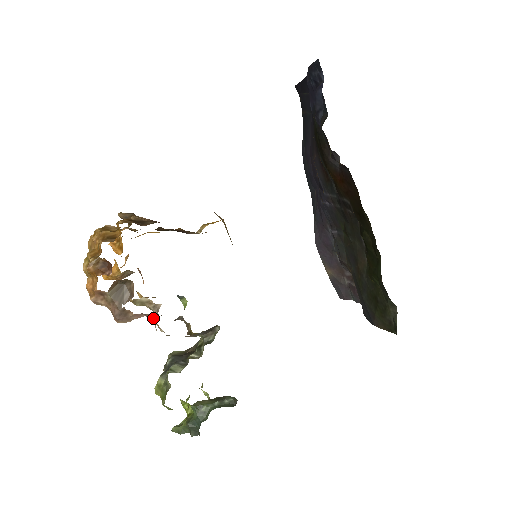
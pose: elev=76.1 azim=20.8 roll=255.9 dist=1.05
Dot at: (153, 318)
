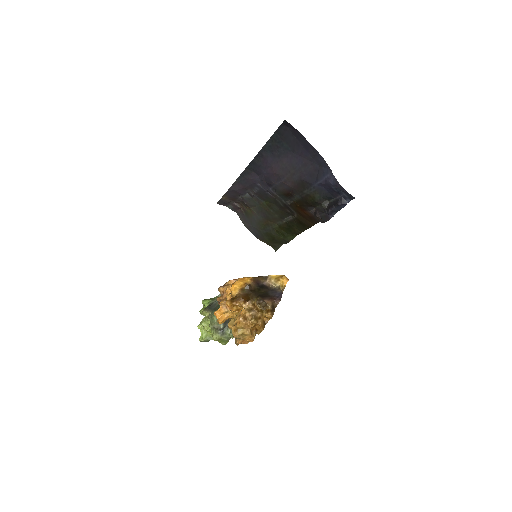
Dot at: occluded
